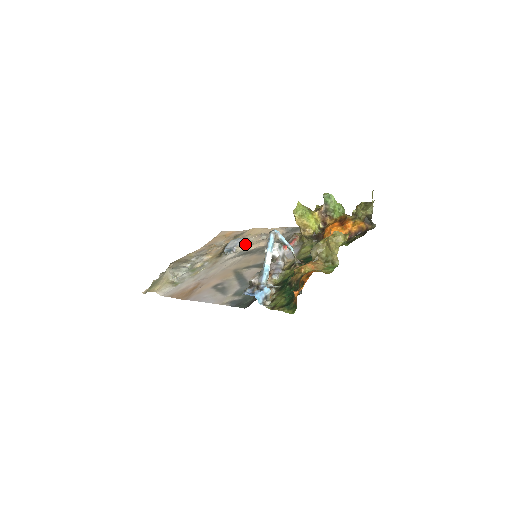
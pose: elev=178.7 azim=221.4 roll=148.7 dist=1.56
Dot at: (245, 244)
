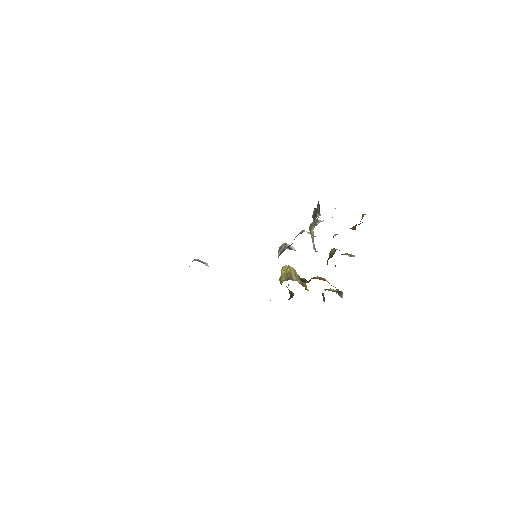
Dot at: occluded
